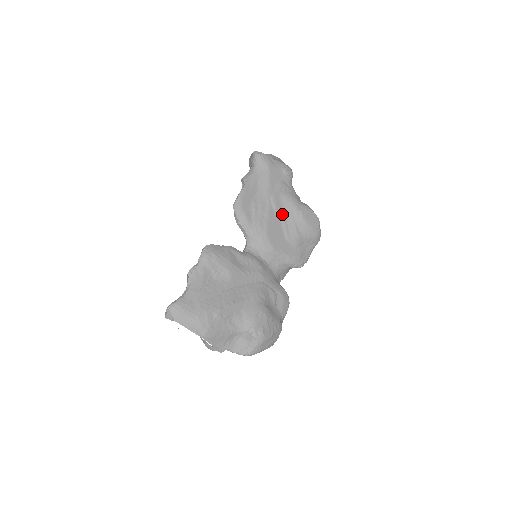
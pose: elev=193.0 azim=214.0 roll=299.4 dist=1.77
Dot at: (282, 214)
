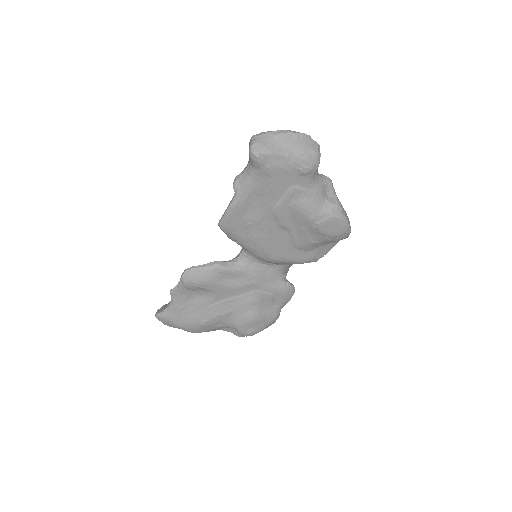
Dot at: (289, 225)
